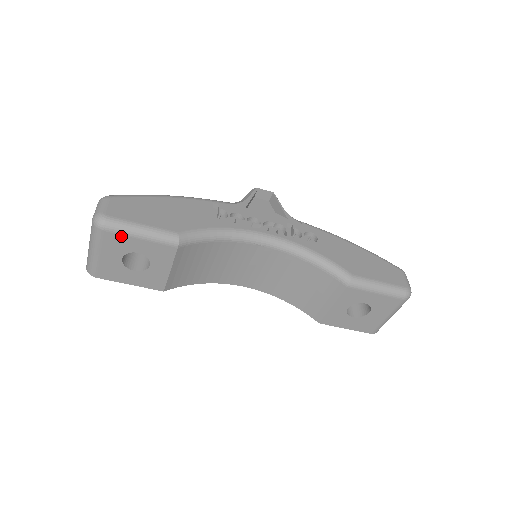
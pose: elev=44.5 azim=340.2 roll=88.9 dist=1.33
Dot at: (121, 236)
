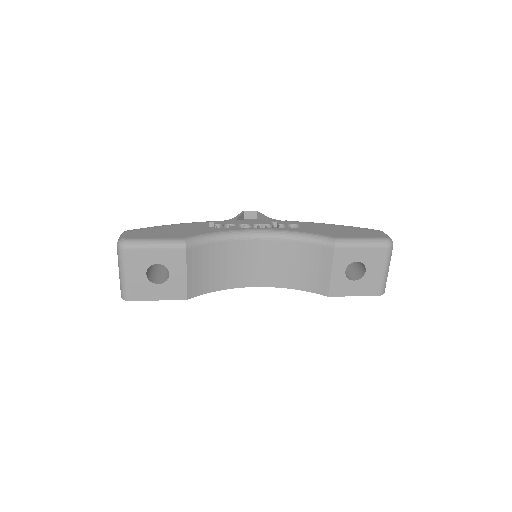
Dot at: (140, 251)
